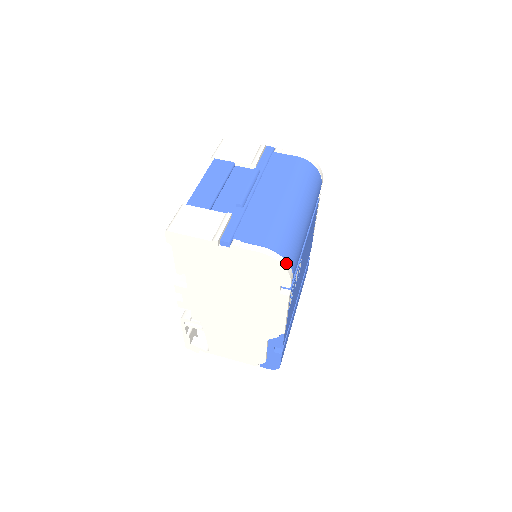
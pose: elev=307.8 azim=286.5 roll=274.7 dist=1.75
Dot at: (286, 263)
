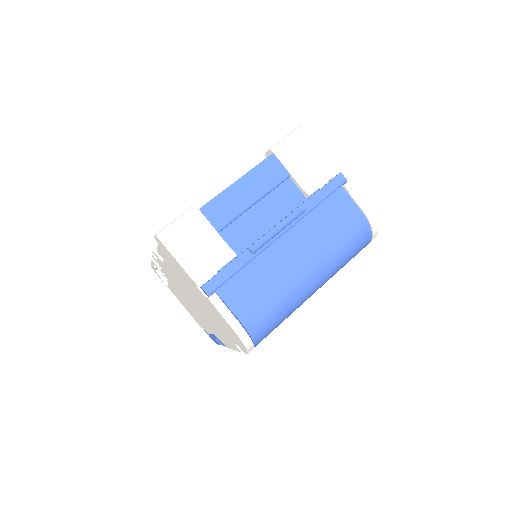
Dot at: (251, 344)
